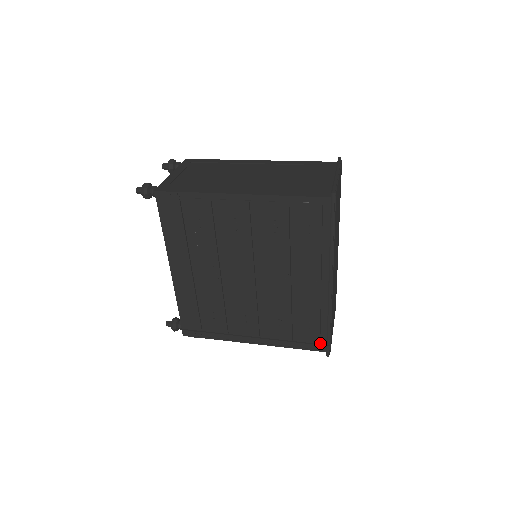
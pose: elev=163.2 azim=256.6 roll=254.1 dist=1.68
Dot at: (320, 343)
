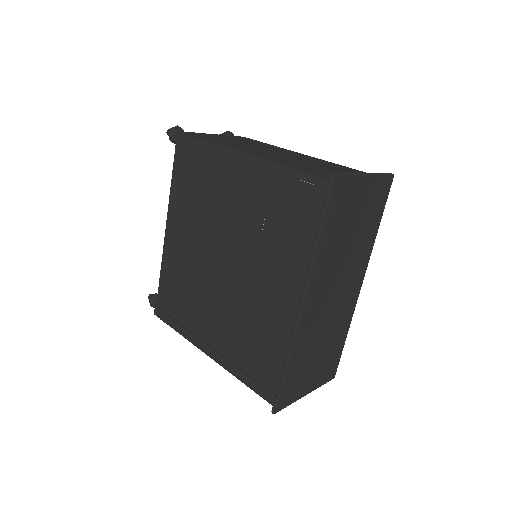
Dot at: (271, 390)
